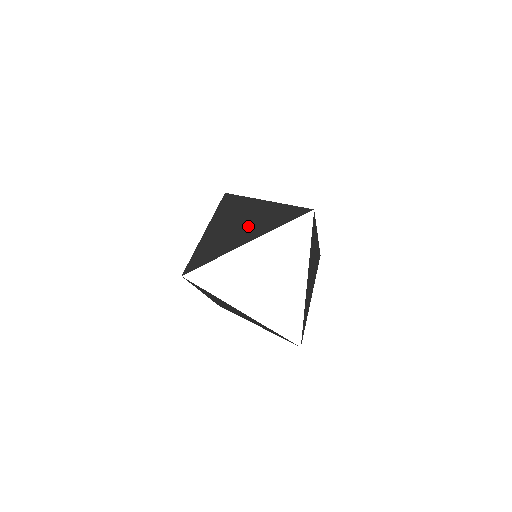
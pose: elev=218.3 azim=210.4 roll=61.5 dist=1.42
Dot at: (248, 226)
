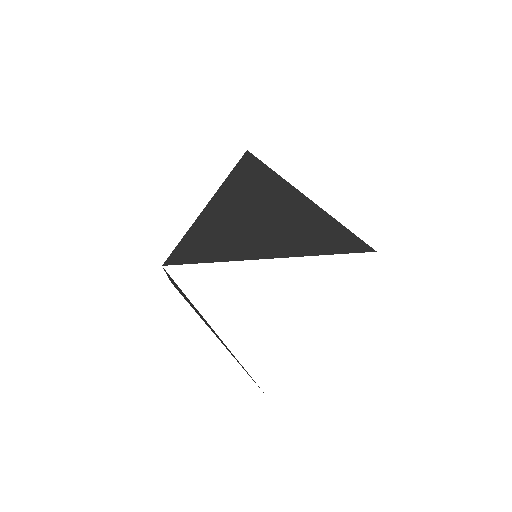
Dot at: (277, 228)
